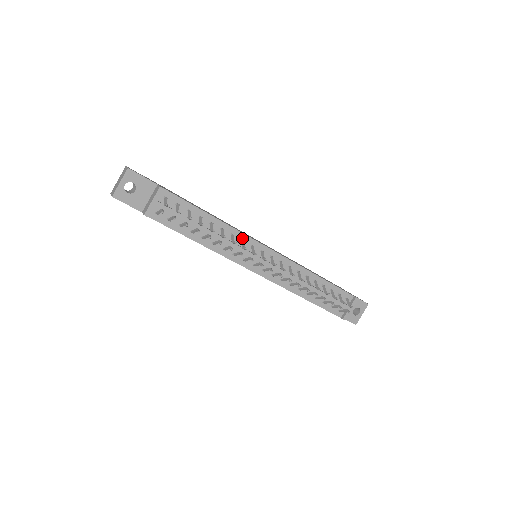
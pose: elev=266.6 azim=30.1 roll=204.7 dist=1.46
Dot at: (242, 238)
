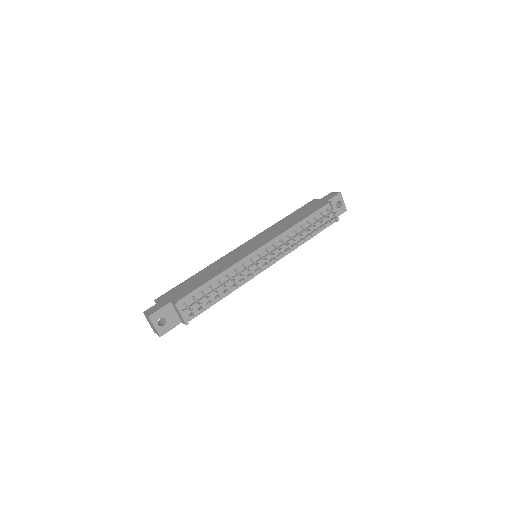
Dot at: (241, 264)
